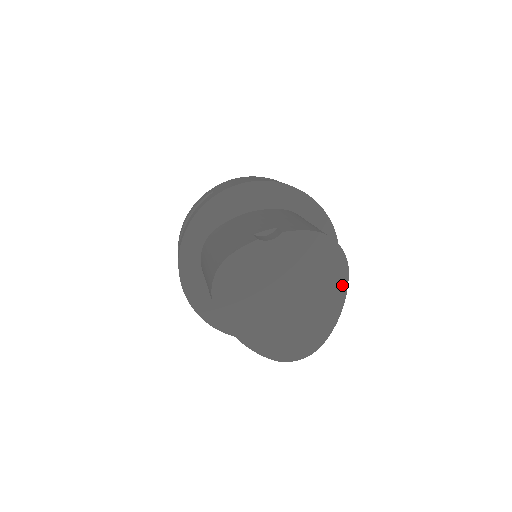
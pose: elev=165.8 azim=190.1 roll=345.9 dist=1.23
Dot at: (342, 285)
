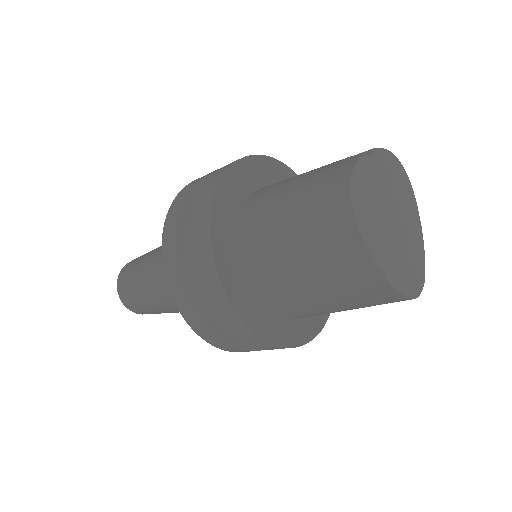
Dot at: (415, 208)
